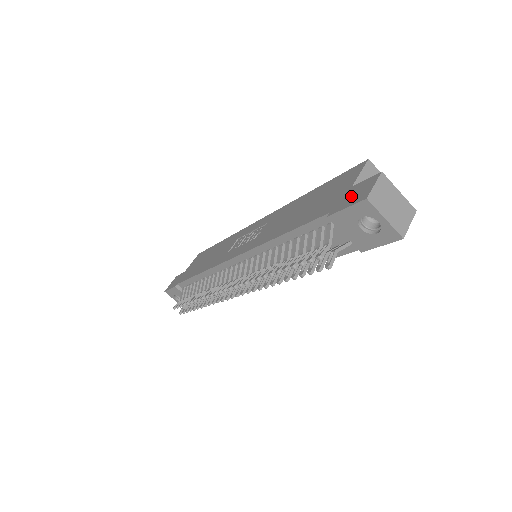
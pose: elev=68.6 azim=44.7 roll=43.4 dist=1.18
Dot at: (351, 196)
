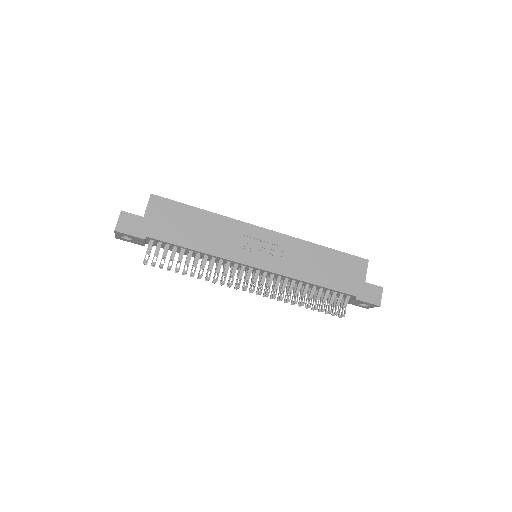
Dot at: (369, 294)
